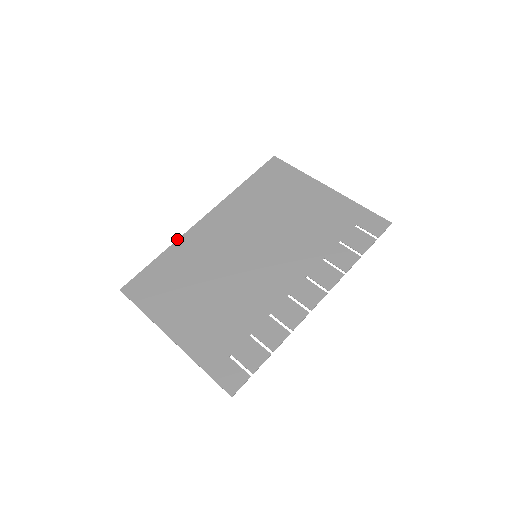
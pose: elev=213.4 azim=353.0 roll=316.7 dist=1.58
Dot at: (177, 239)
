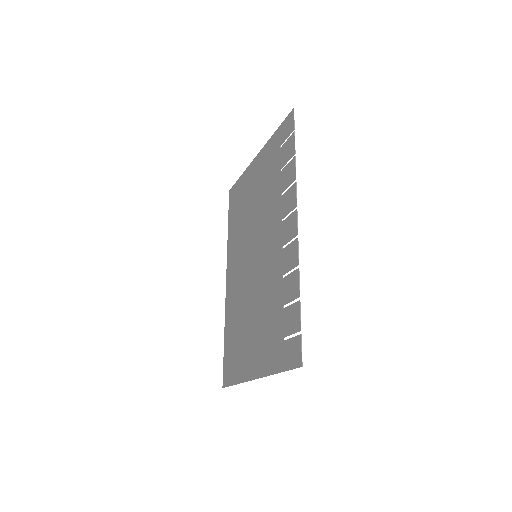
Dot at: occluded
